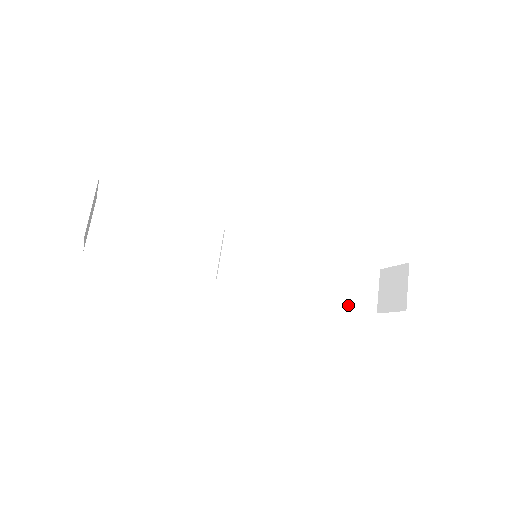
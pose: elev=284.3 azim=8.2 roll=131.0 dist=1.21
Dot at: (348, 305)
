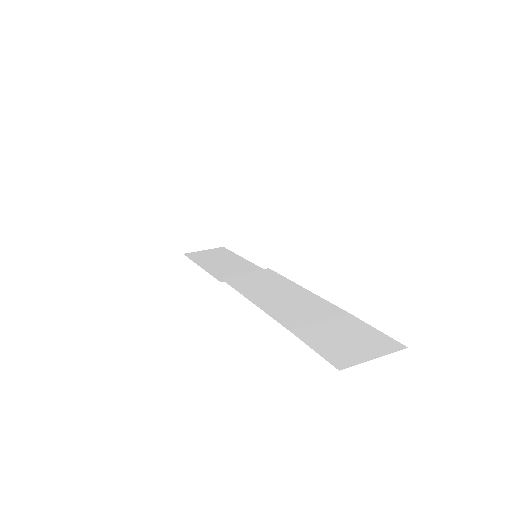
Dot at: (307, 342)
